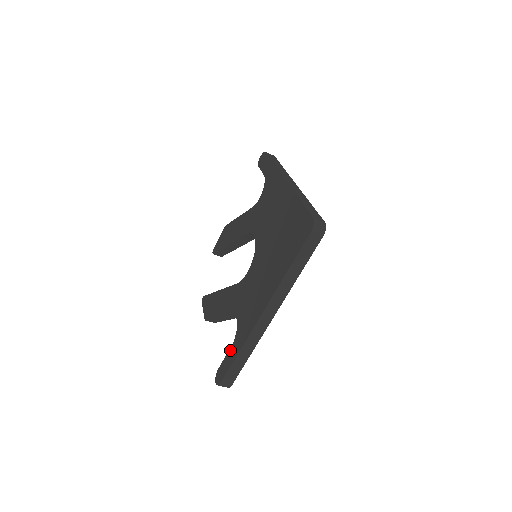
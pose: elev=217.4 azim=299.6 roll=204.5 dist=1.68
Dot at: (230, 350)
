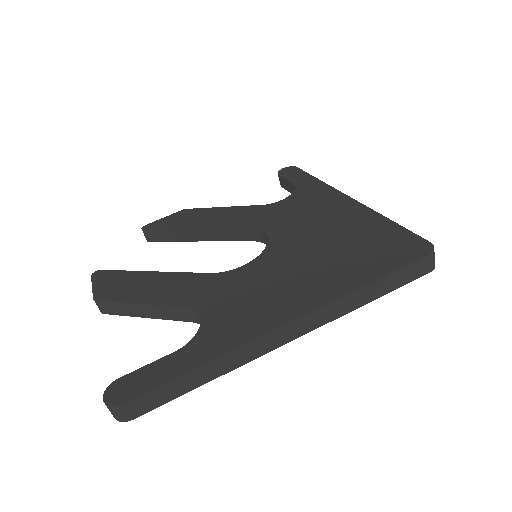
Dot at: (171, 356)
